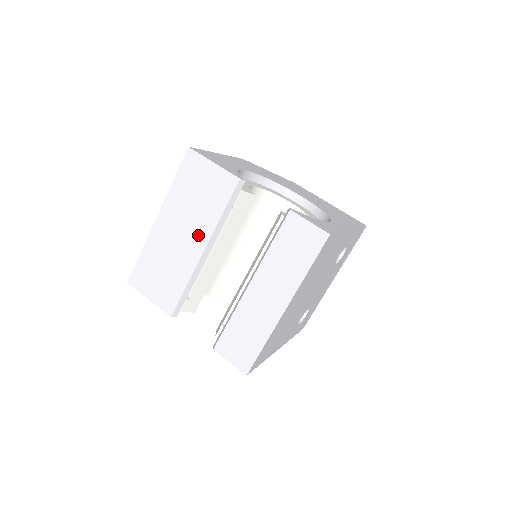
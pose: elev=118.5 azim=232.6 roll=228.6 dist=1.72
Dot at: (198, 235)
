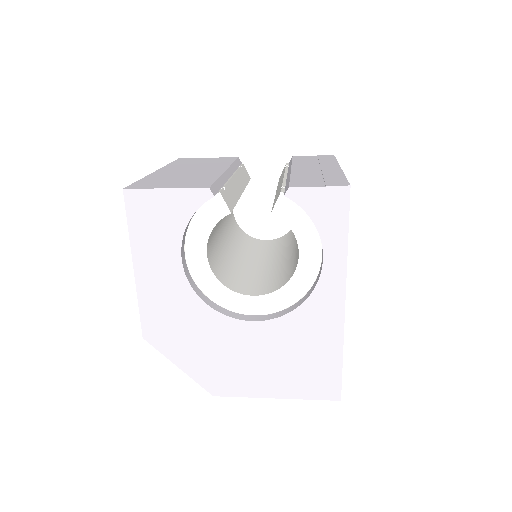
Dot at: (214, 168)
